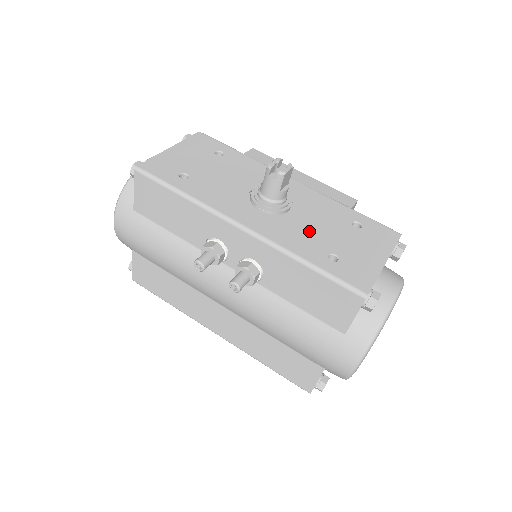
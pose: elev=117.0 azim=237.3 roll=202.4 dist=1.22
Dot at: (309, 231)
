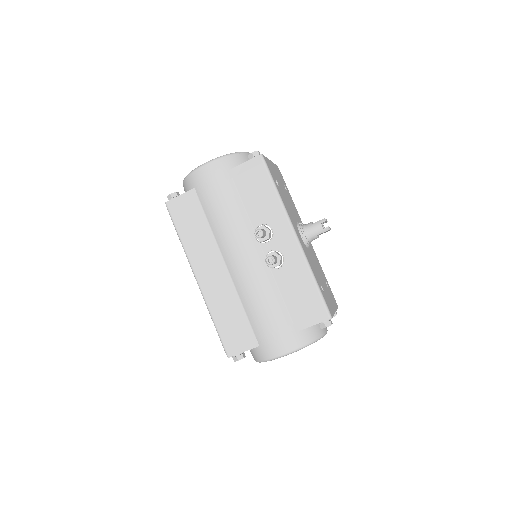
Dot at: (315, 266)
